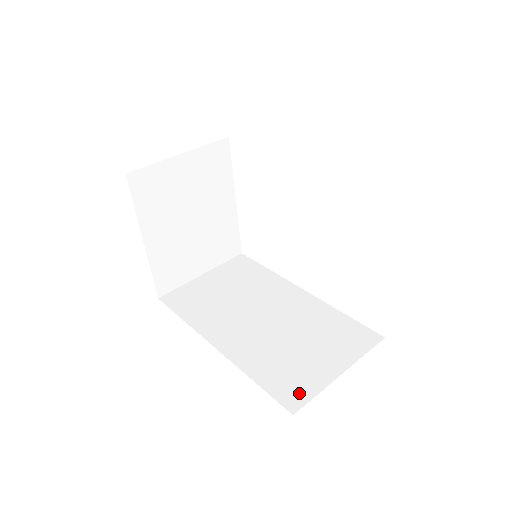
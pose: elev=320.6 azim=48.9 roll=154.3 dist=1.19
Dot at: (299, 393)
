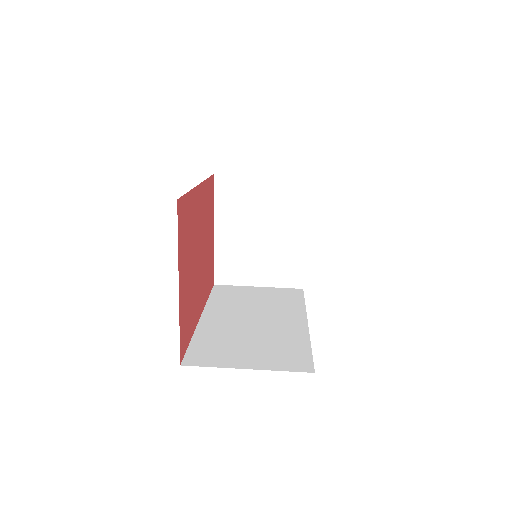
Dot at: (203, 360)
